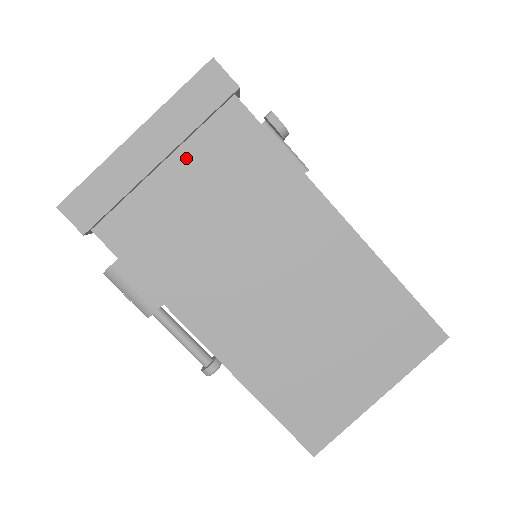
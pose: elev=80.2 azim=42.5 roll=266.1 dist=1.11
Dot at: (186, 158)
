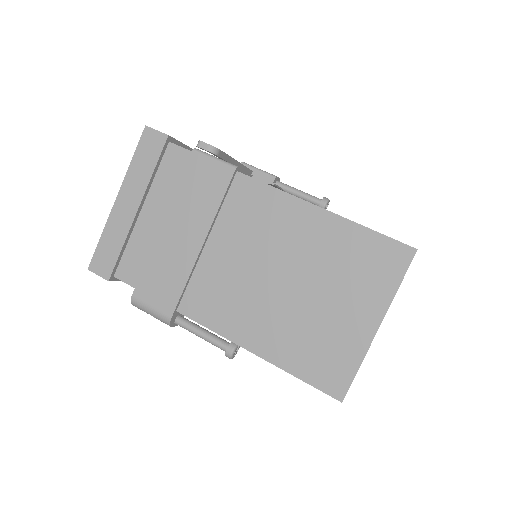
Dot at: (154, 200)
